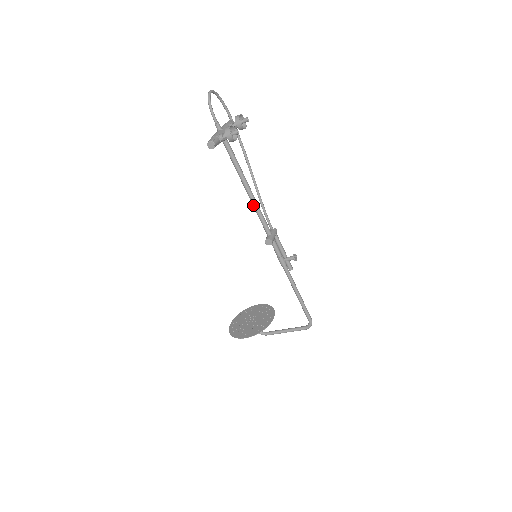
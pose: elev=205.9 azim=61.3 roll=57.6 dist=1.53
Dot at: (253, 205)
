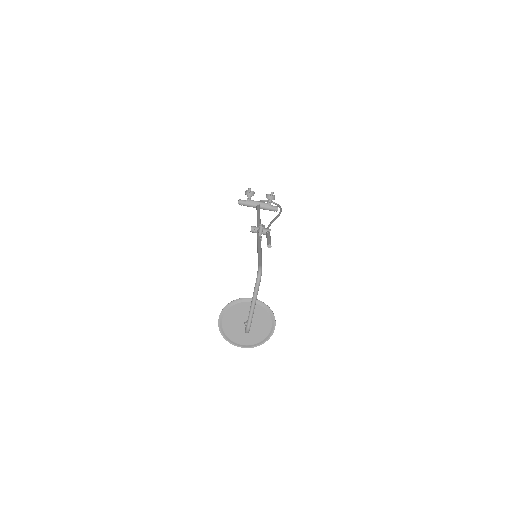
Dot at: occluded
